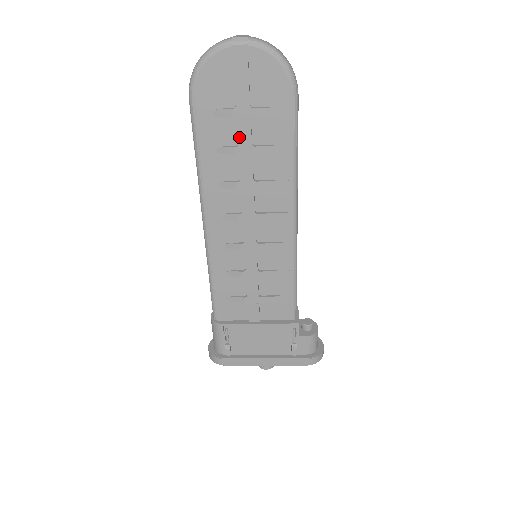
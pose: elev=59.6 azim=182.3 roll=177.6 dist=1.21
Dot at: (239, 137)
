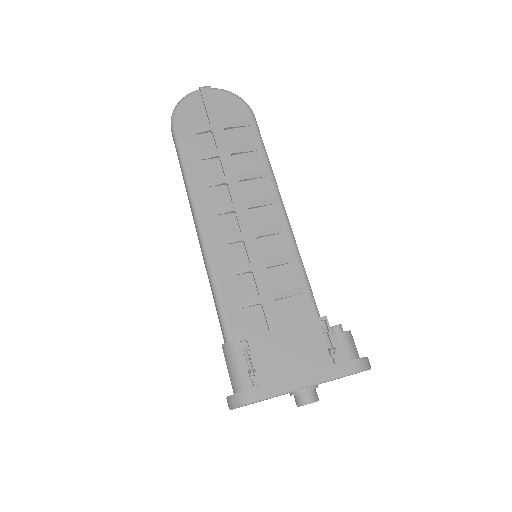
Dot at: (217, 143)
